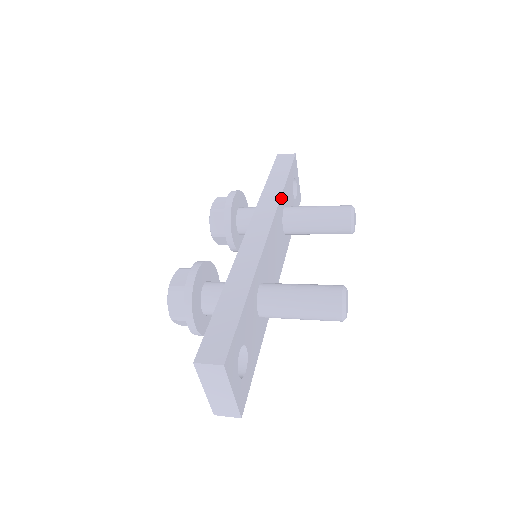
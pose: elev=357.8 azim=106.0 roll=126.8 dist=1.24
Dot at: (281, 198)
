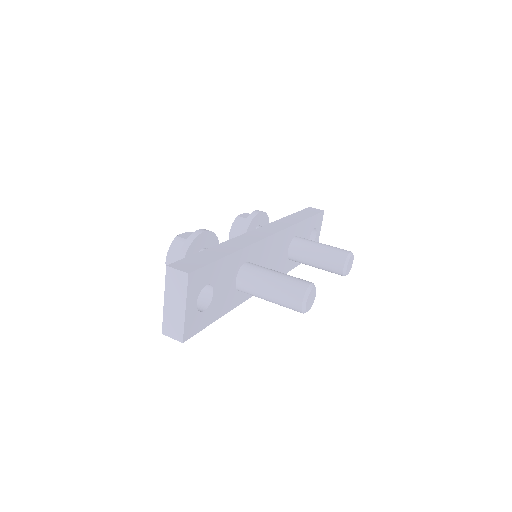
Dot at: (296, 225)
